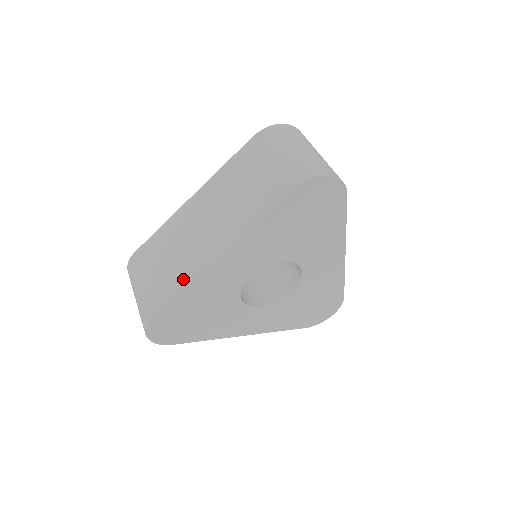
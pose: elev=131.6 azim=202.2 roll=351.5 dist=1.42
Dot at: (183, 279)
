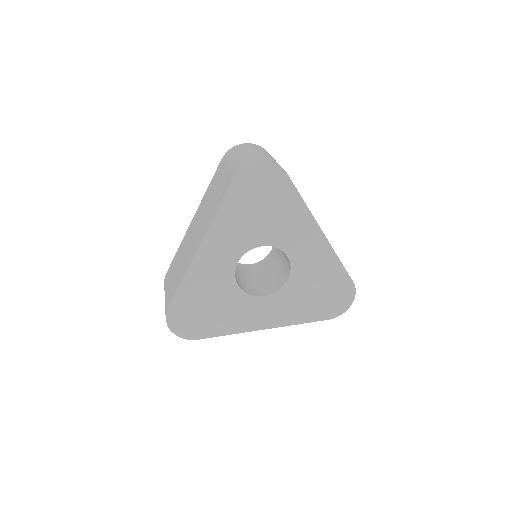
Dot at: (182, 274)
